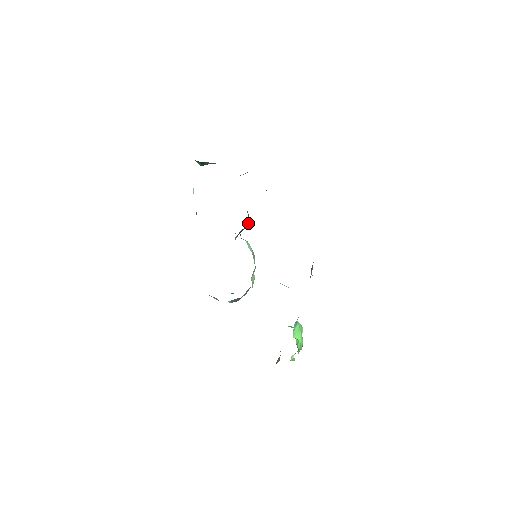
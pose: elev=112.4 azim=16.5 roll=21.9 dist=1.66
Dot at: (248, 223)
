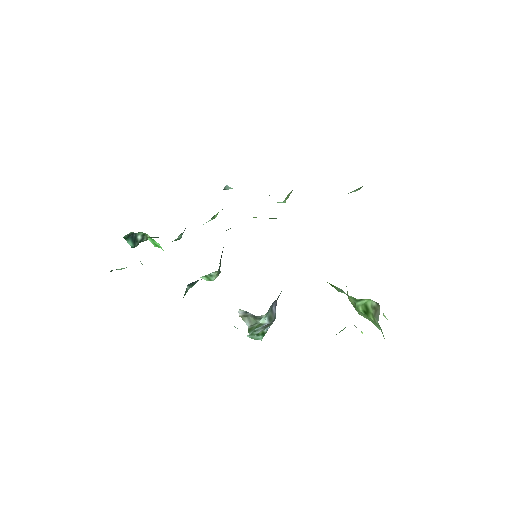
Dot at: occluded
